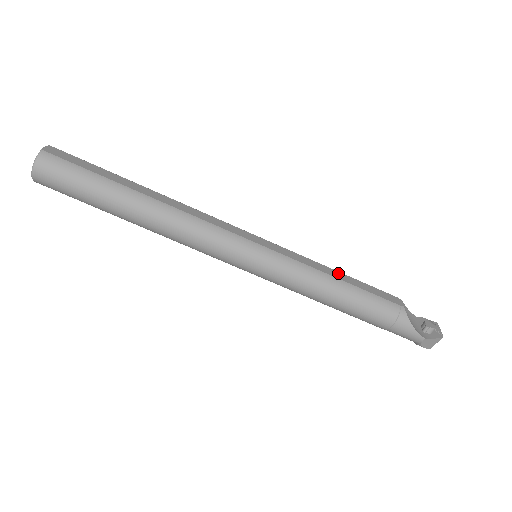
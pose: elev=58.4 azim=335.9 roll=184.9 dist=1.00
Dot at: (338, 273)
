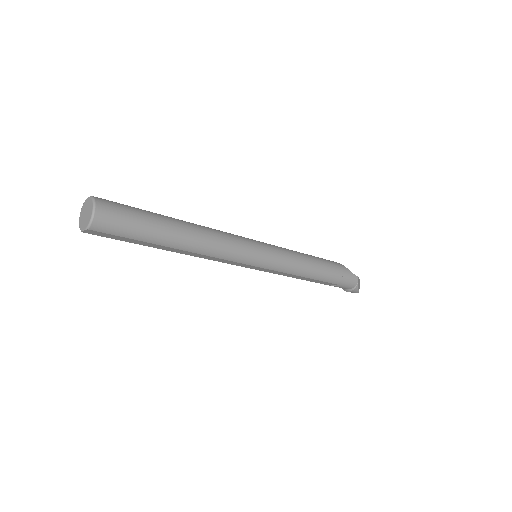
Dot at: occluded
